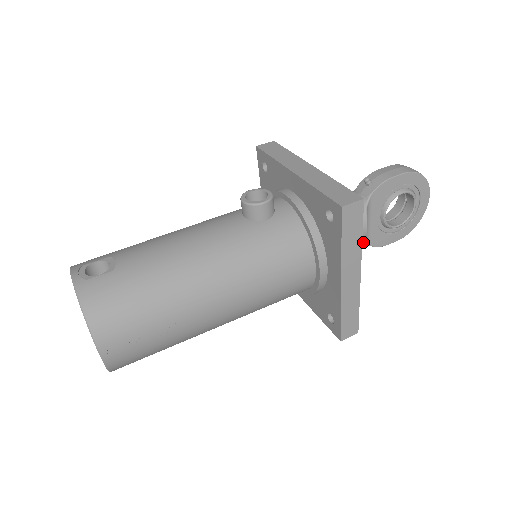
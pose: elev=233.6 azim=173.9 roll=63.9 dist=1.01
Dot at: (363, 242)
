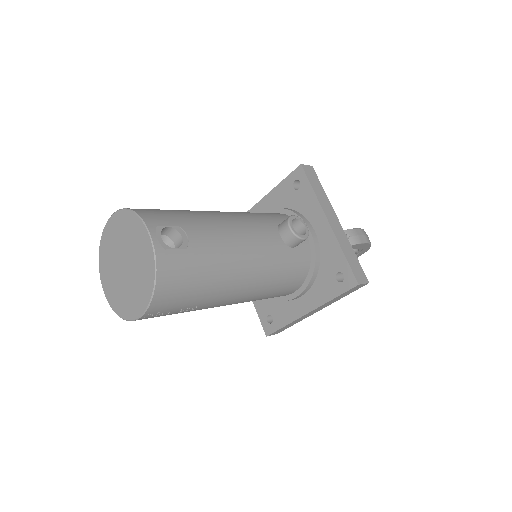
Dot at: occluded
